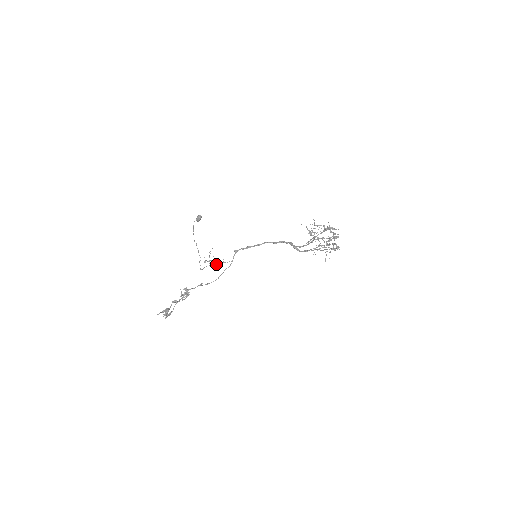
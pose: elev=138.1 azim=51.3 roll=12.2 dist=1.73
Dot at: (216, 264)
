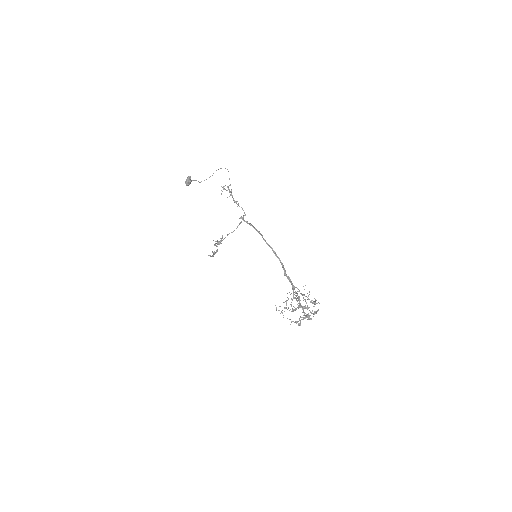
Dot at: (234, 201)
